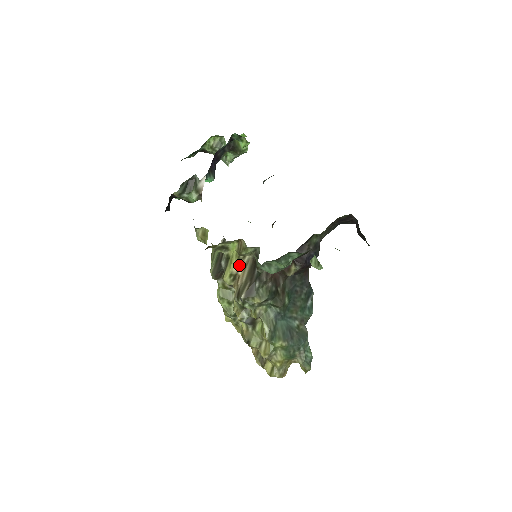
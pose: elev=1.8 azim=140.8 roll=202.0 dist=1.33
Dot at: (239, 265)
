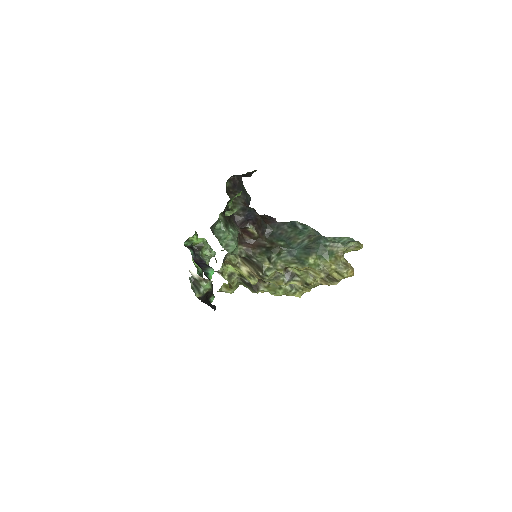
Dot at: (244, 269)
